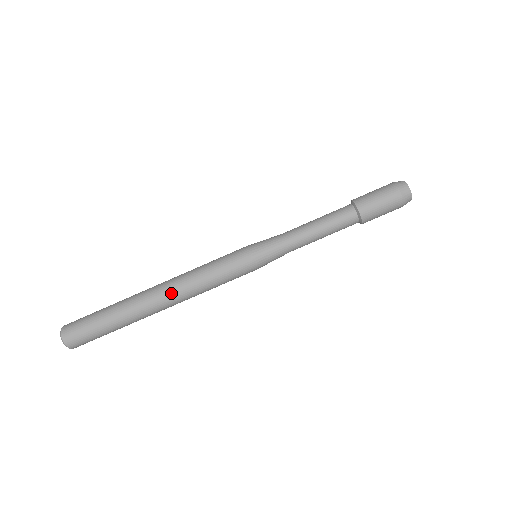
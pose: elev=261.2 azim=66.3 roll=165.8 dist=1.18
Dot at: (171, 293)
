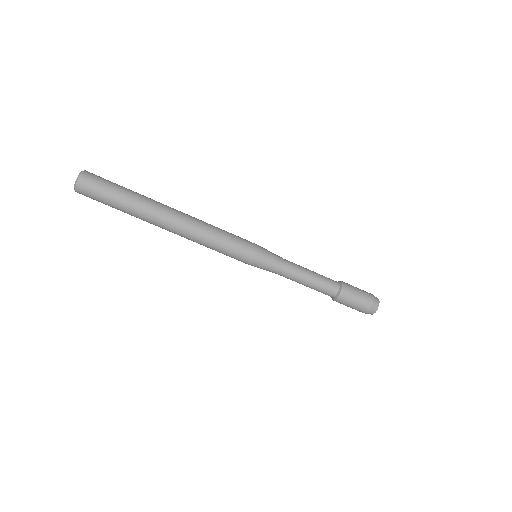
Dot at: (180, 234)
